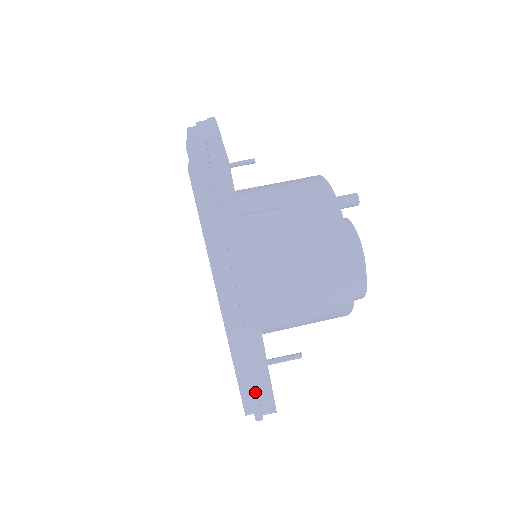
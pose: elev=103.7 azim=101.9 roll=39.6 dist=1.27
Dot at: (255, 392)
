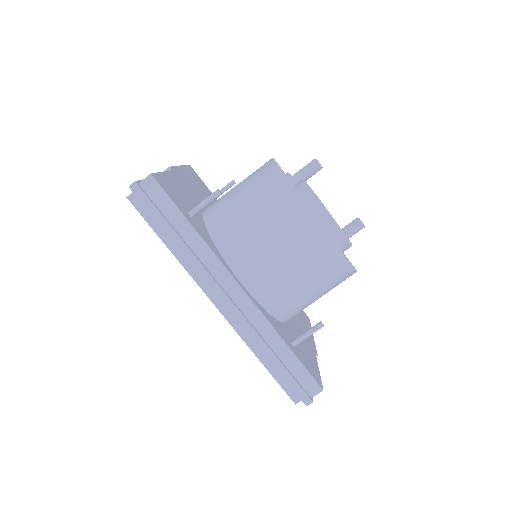
Dot at: (288, 375)
